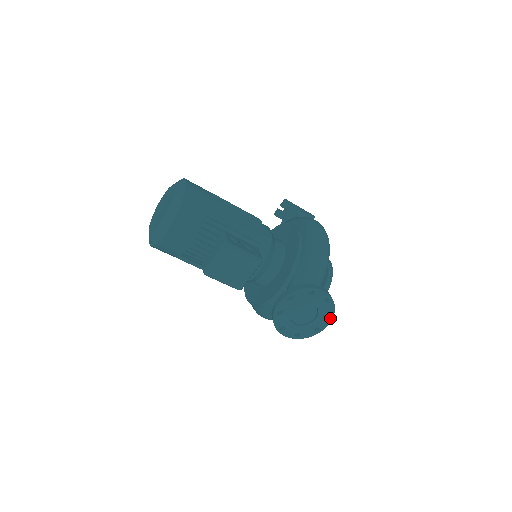
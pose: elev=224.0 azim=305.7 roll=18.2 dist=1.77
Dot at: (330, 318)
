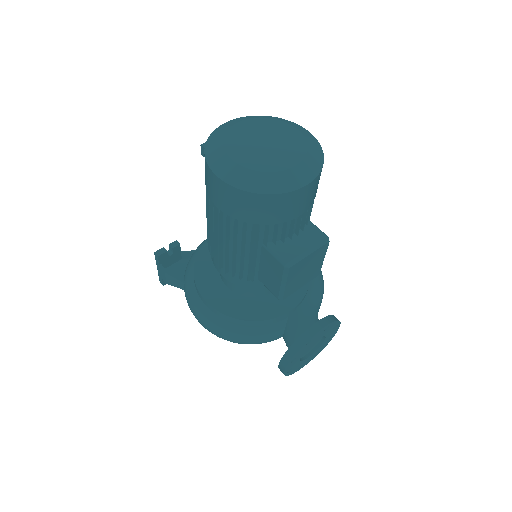
Dot at: (314, 357)
